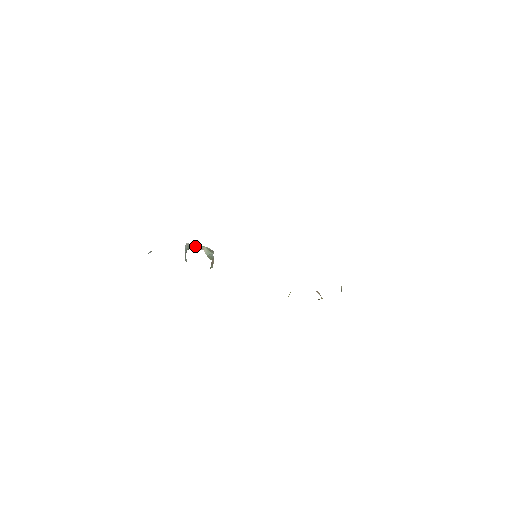
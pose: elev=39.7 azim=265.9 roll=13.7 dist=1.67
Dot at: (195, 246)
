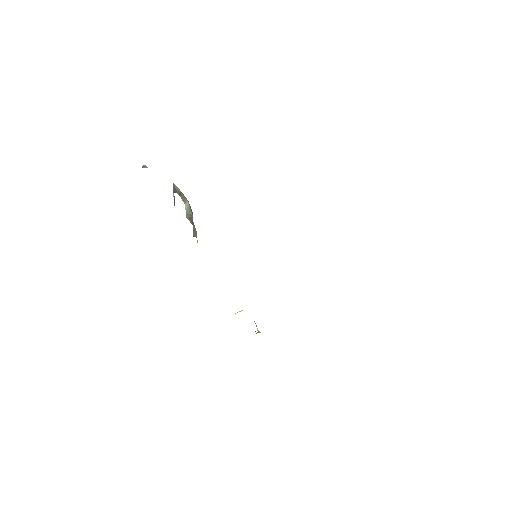
Dot at: (180, 193)
